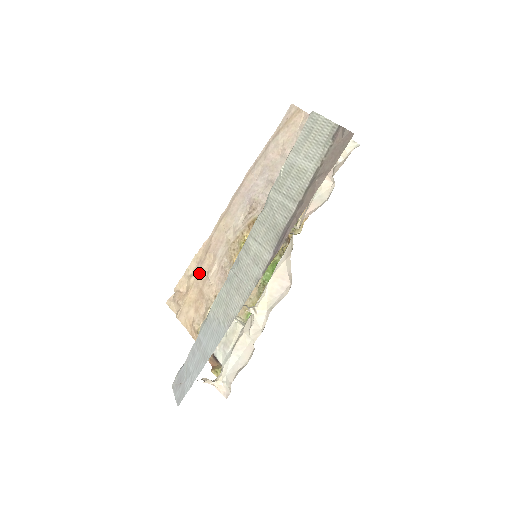
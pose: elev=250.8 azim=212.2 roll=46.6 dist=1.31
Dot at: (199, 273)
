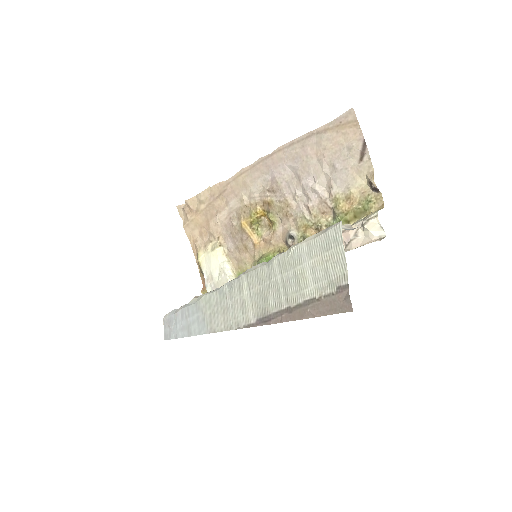
Dot at: (210, 206)
